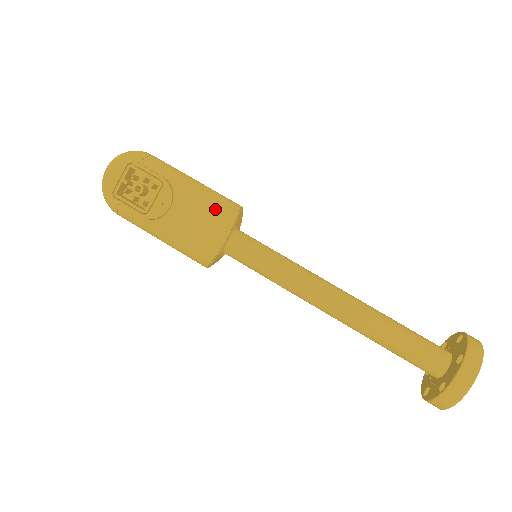
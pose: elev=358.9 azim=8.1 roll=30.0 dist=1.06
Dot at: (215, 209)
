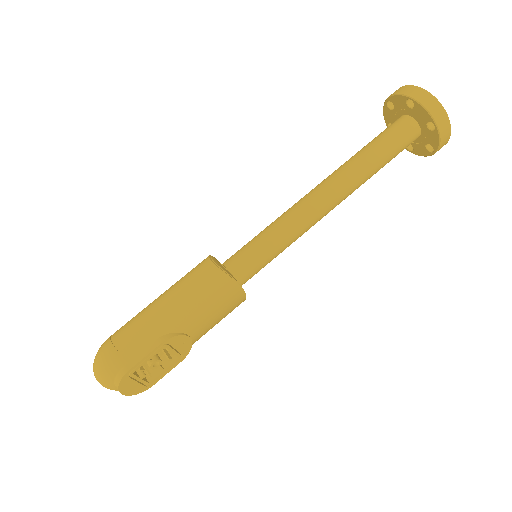
Dot at: (212, 295)
